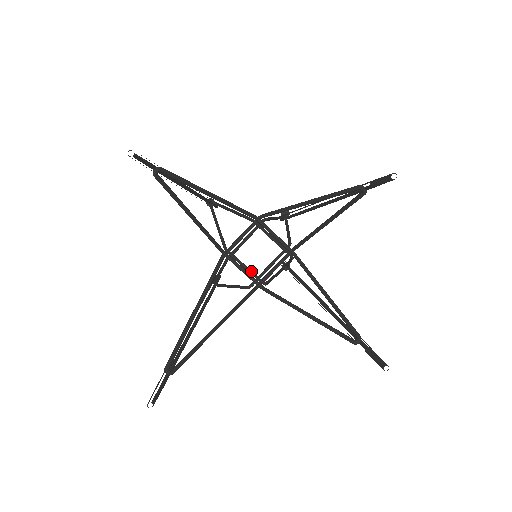
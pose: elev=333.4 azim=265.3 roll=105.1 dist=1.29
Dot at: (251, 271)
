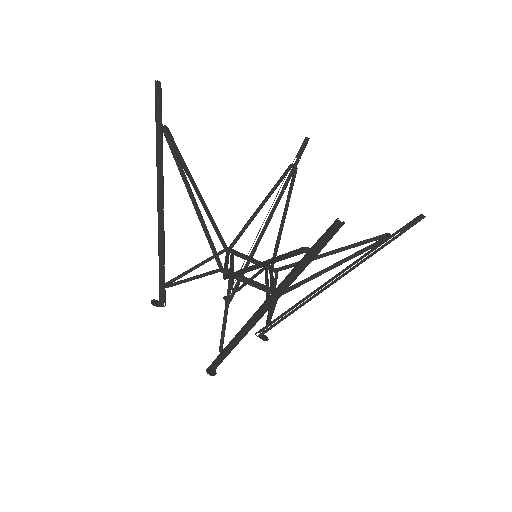
Dot at: (258, 282)
